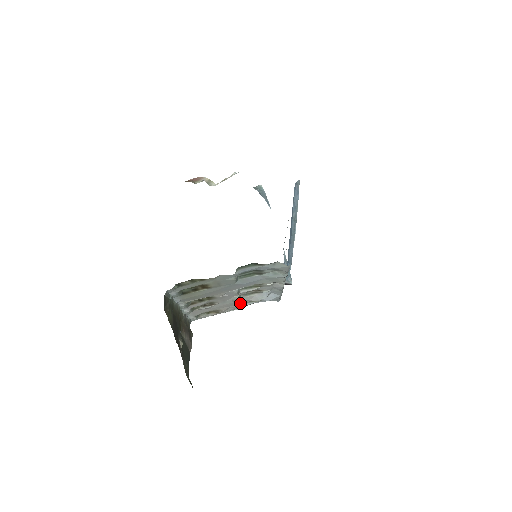
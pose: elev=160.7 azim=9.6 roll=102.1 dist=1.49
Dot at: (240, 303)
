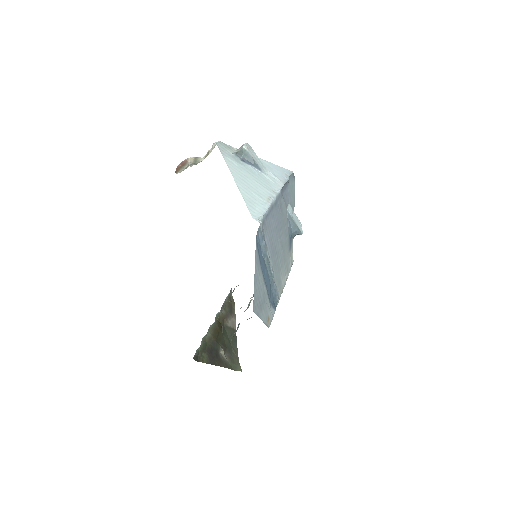
Dot at: occluded
